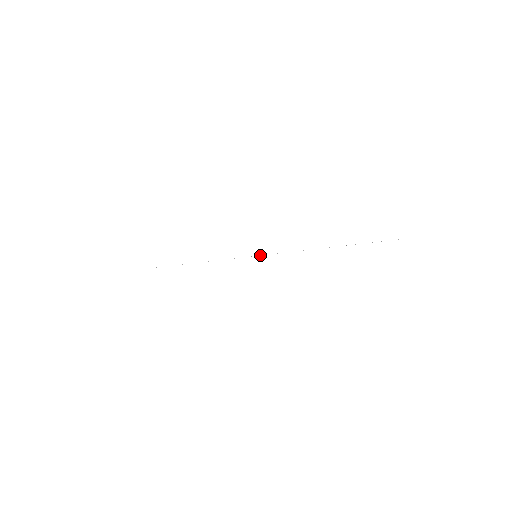
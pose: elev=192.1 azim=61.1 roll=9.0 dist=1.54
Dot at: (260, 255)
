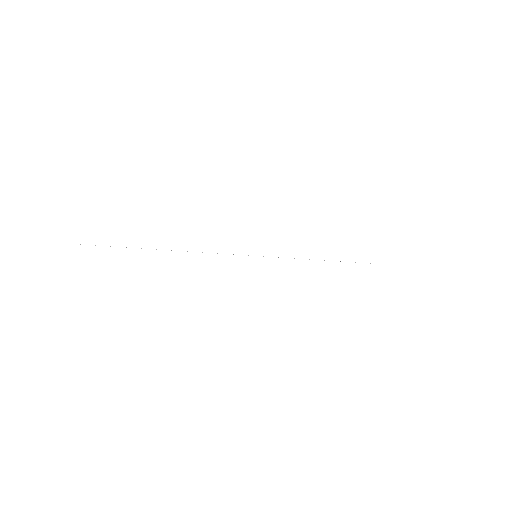
Dot at: occluded
